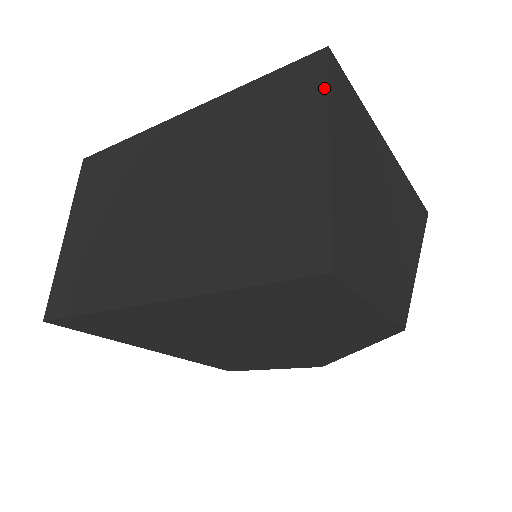
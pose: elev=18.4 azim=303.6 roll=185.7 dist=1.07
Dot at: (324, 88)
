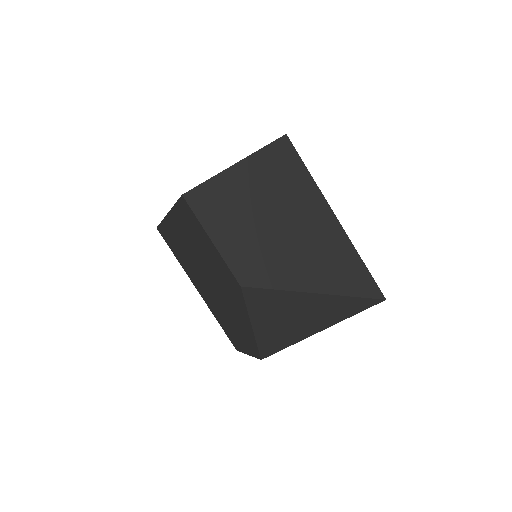
Dot at: (264, 147)
